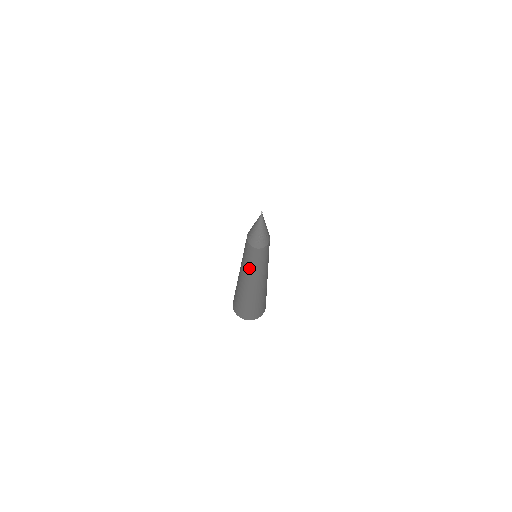
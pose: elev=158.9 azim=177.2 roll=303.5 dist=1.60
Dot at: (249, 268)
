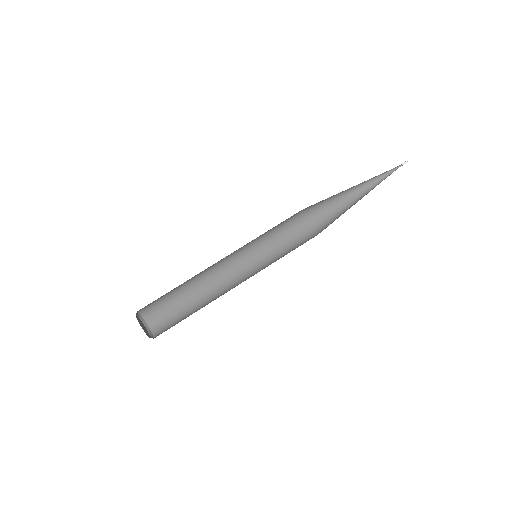
Dot at: (254, 268)
